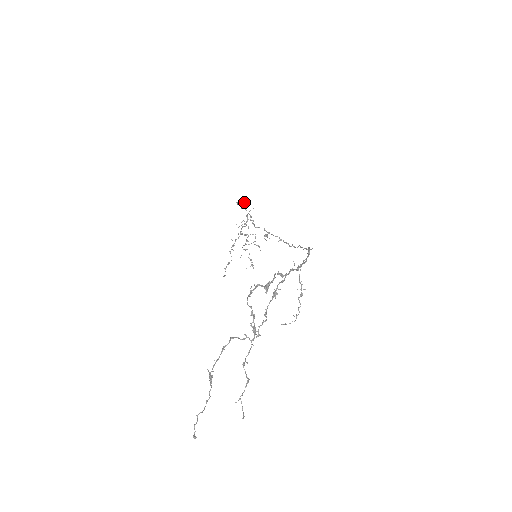
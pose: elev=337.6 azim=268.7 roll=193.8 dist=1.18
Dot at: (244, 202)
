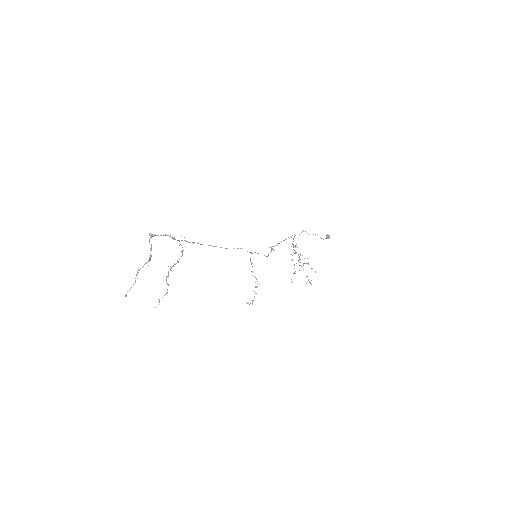
Dot at: (326, 237)
